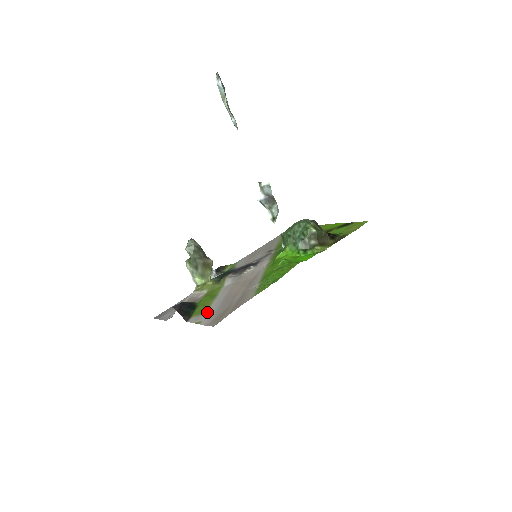
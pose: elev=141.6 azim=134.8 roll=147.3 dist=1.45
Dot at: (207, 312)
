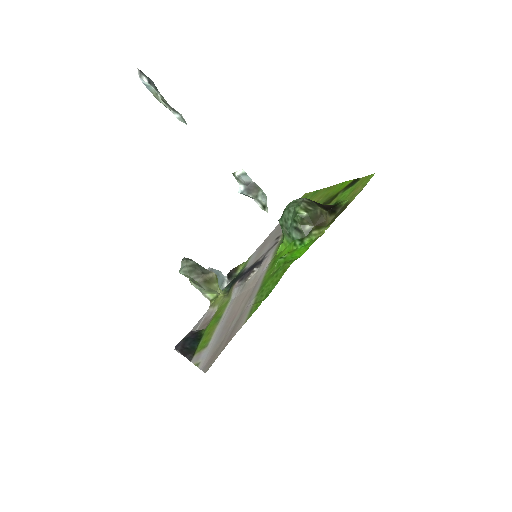
Dot at: (207, 346)
